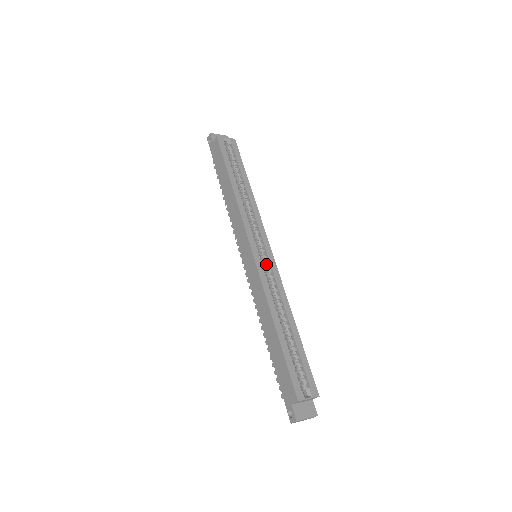
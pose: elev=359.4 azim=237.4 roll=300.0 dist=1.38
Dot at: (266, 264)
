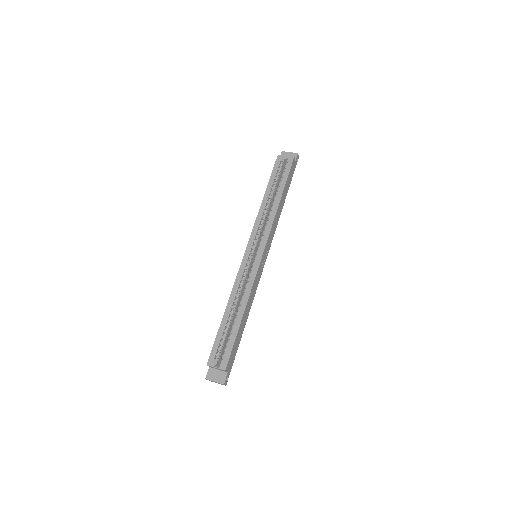
Dot at: (252, 264)
